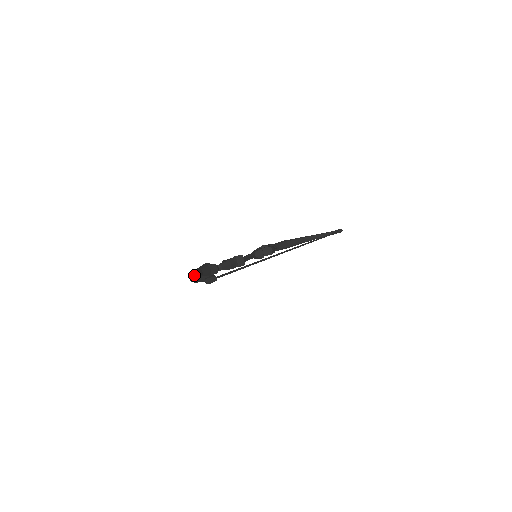
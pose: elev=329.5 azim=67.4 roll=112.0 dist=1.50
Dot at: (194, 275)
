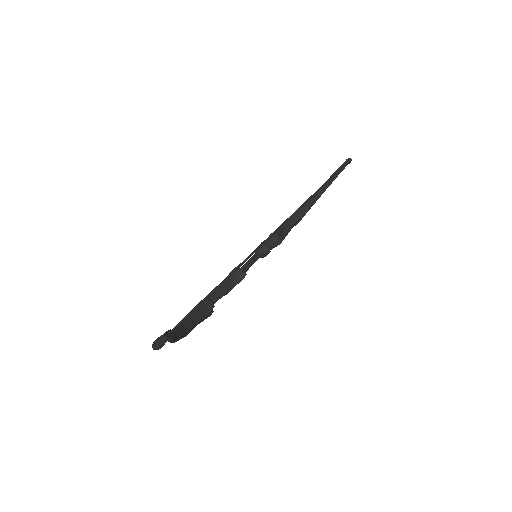
Dot at: occluded
